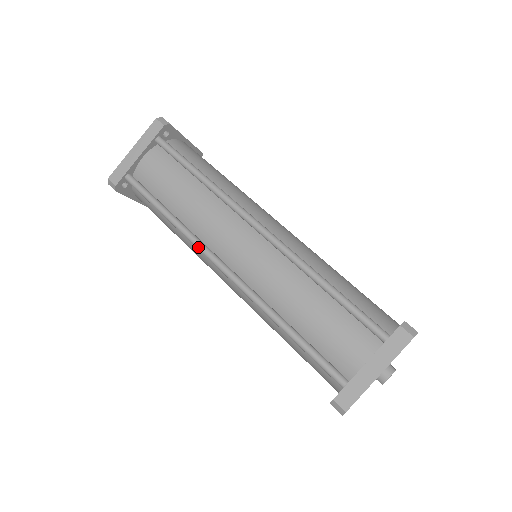
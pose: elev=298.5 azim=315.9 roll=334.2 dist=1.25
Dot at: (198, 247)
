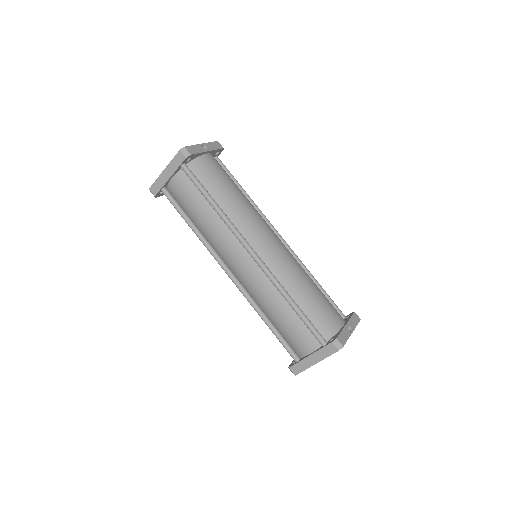
Dot at: (213, 256)
